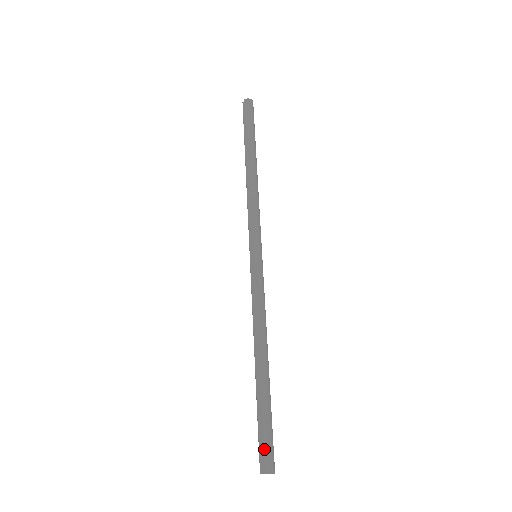
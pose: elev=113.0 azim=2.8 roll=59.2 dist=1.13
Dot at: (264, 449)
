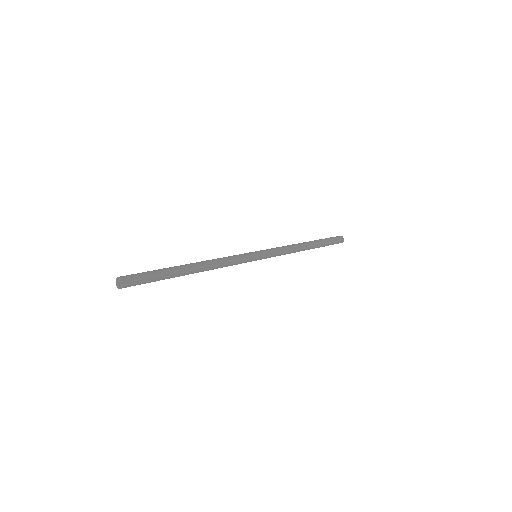
Dot at: (137, 274)
